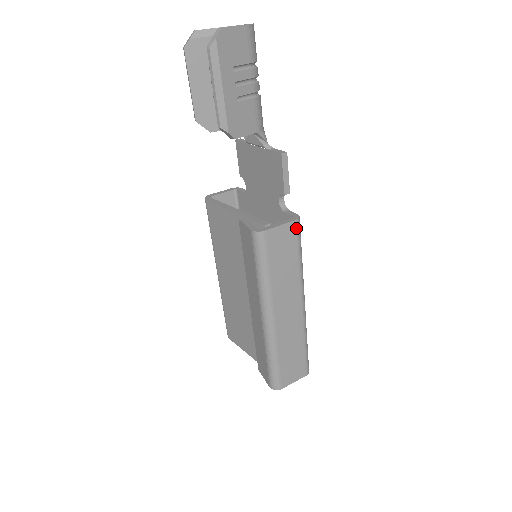
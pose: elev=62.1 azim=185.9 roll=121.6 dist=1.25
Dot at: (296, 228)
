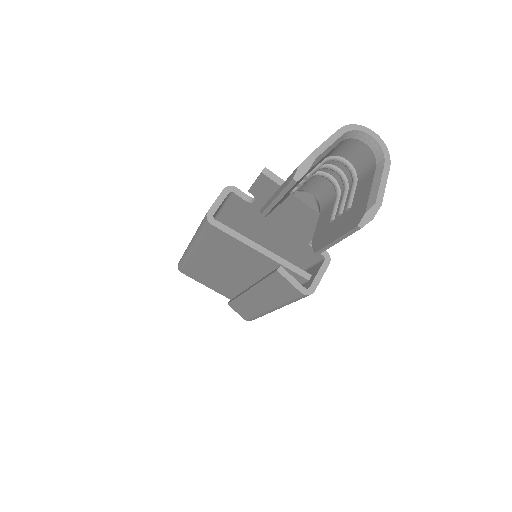
Dot at: occluded
